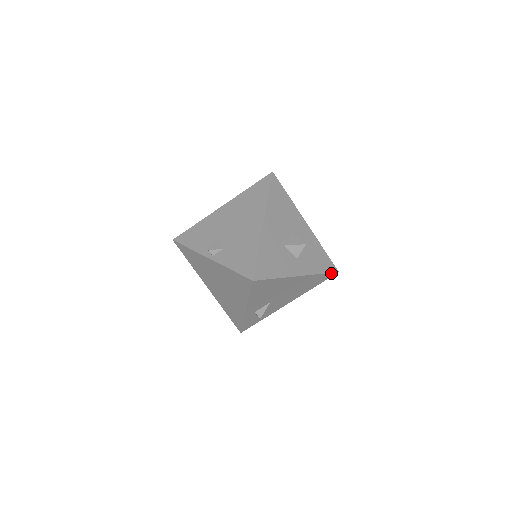
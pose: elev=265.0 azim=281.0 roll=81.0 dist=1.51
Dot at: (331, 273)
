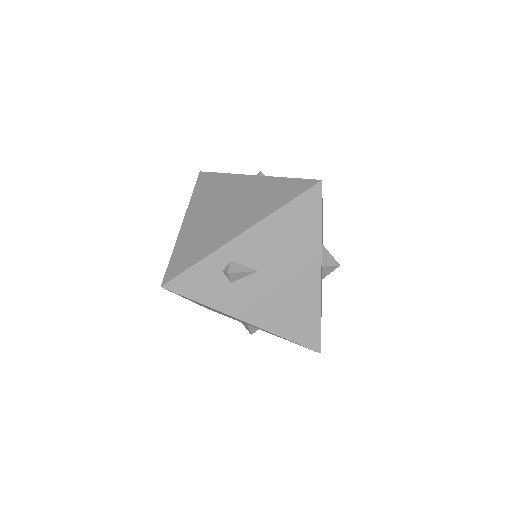
Dot at: (319, 338)
